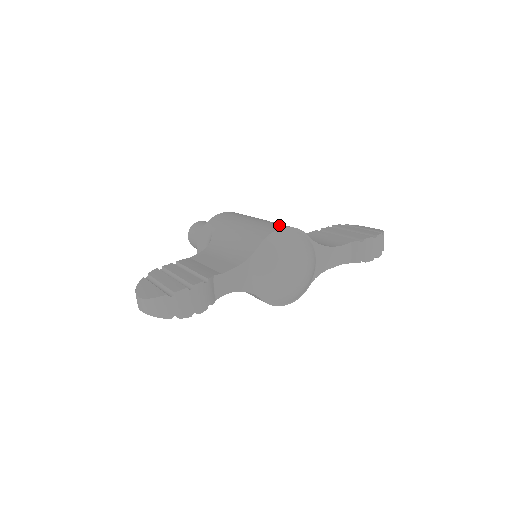
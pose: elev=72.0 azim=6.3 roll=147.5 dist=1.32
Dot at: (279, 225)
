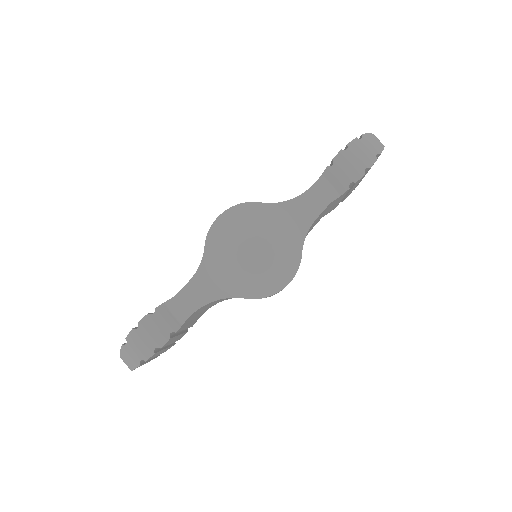
Dot at: occluded
